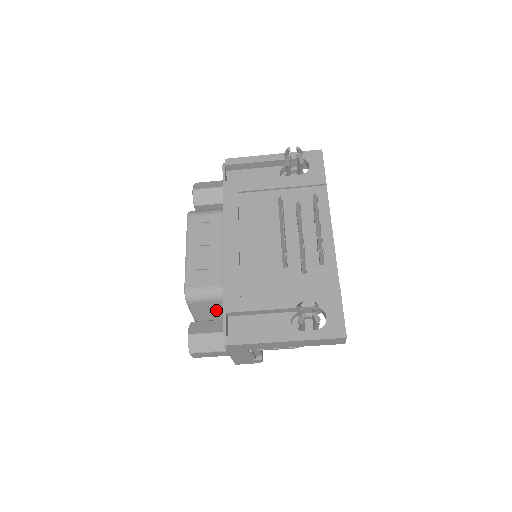
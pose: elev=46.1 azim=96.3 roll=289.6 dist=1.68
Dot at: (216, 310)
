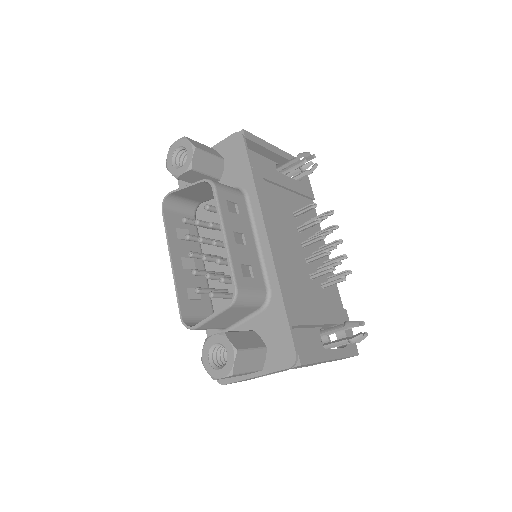
Dot at: (235, 317)
